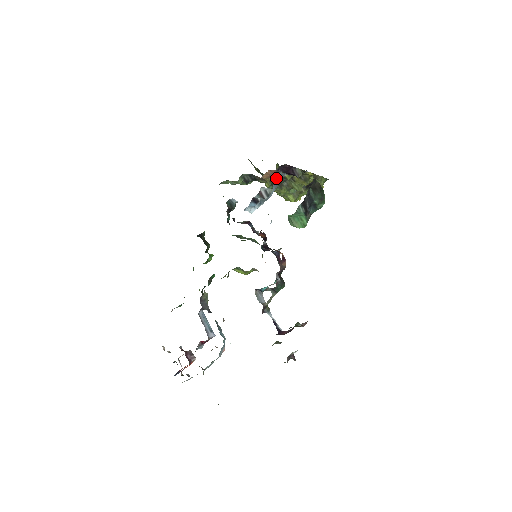
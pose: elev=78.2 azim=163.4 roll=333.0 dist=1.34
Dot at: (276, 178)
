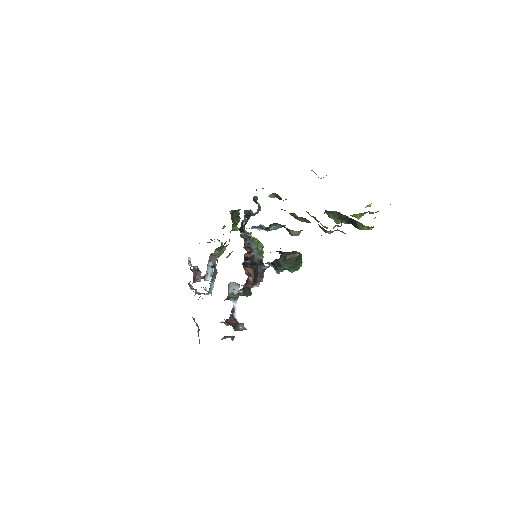
Dot at: (275, 225)
